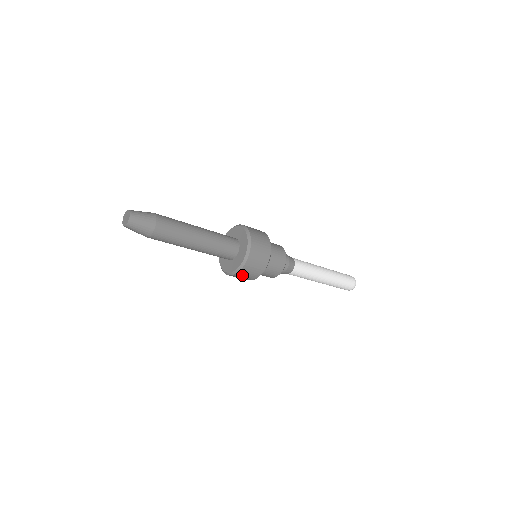
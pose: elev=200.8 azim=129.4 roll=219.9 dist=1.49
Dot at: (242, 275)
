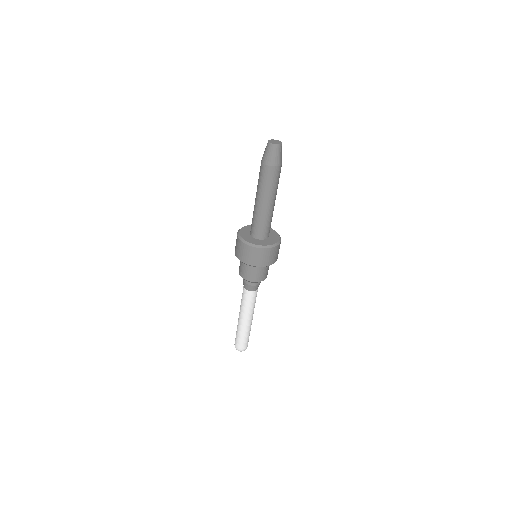
Dot at: (274, 252)
